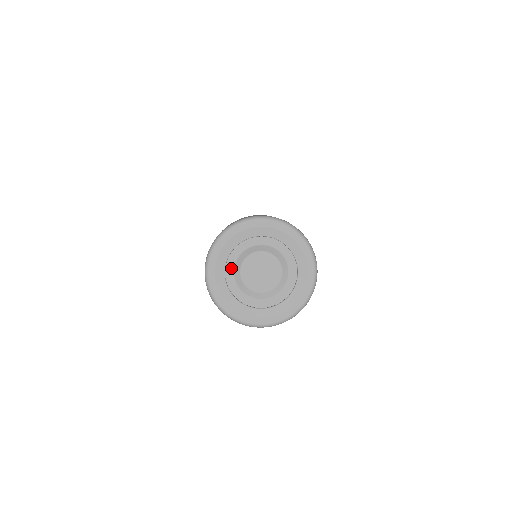
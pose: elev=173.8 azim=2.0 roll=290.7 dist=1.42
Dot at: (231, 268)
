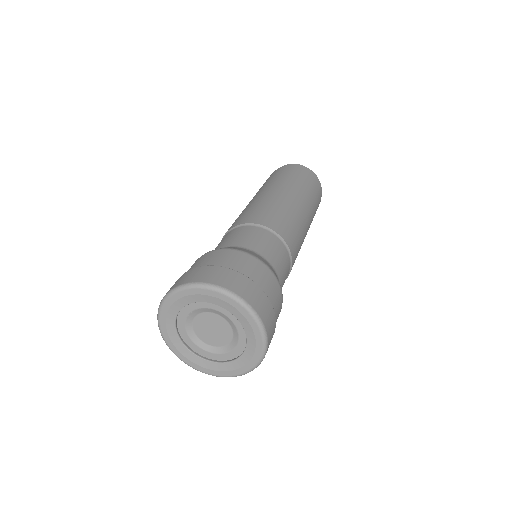
Dot at: (182, 325)
